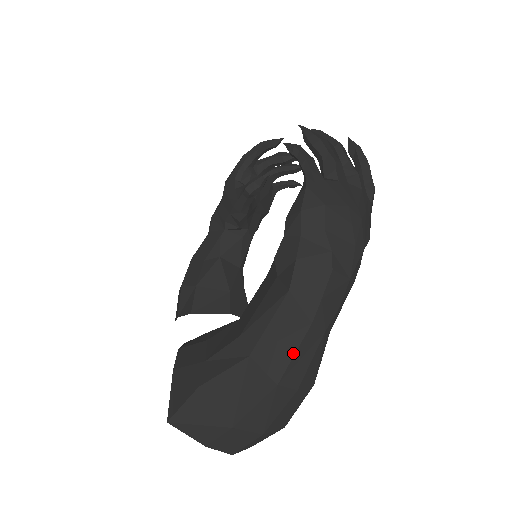
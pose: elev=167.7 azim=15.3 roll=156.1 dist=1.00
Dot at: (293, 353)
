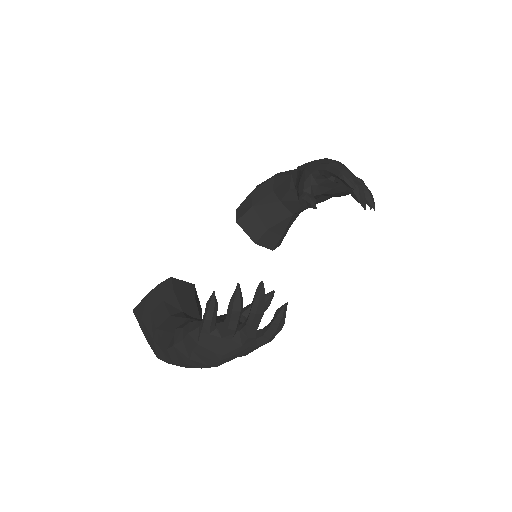
Dot at: (165, 360)
